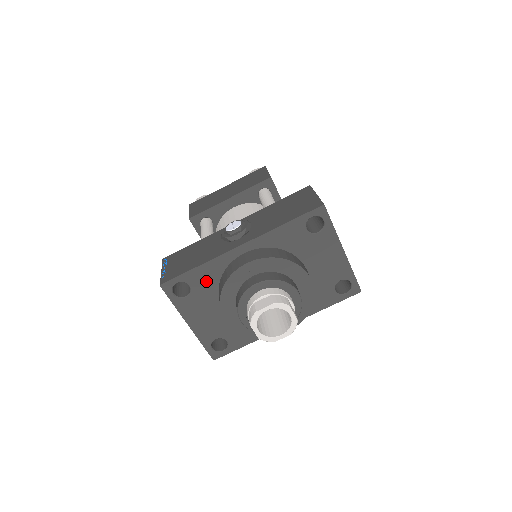
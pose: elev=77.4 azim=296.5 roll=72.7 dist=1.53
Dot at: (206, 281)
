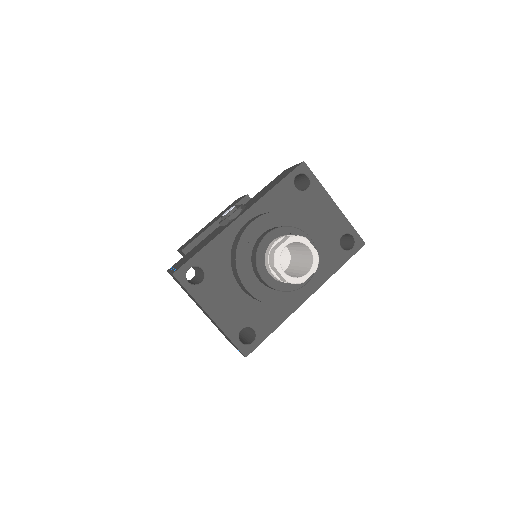
Dot at: (217, 260)
